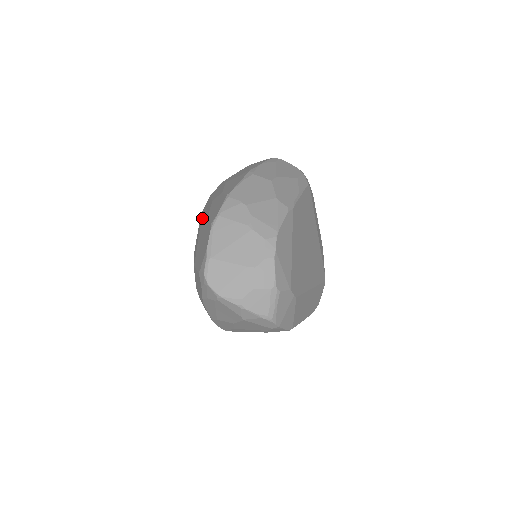
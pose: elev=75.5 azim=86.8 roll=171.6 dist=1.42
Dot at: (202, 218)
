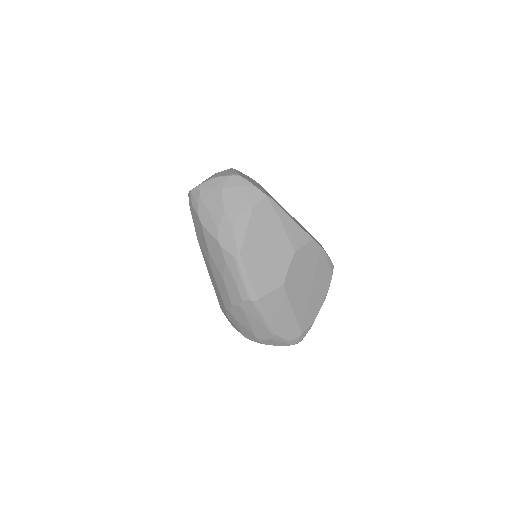
Dot at: occluded
